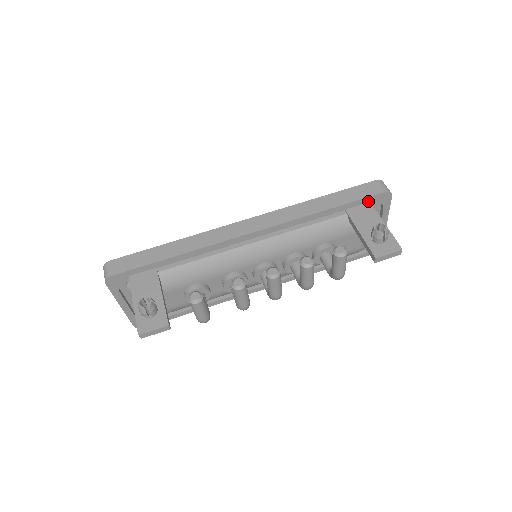
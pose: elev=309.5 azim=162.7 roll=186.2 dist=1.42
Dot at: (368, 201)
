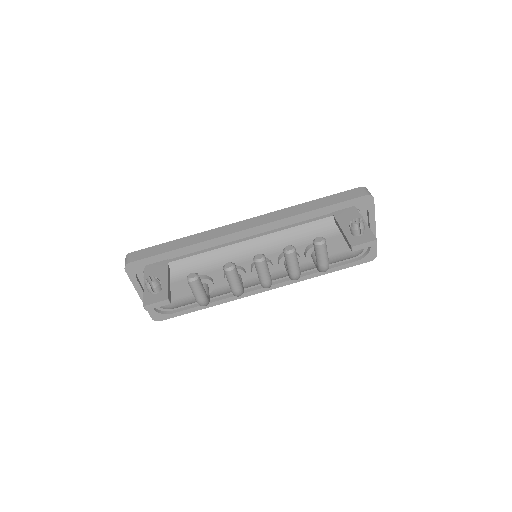
Dot at: (351, 204)
